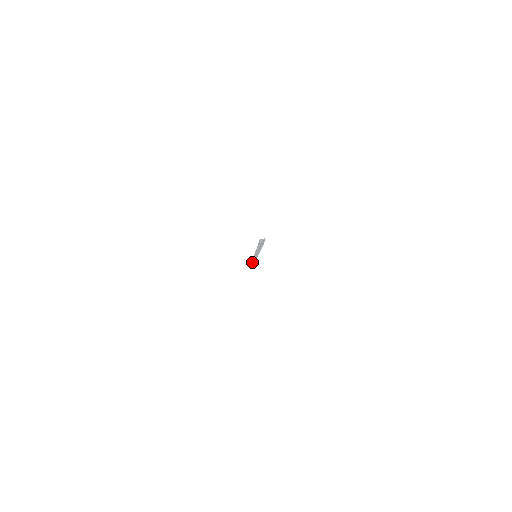
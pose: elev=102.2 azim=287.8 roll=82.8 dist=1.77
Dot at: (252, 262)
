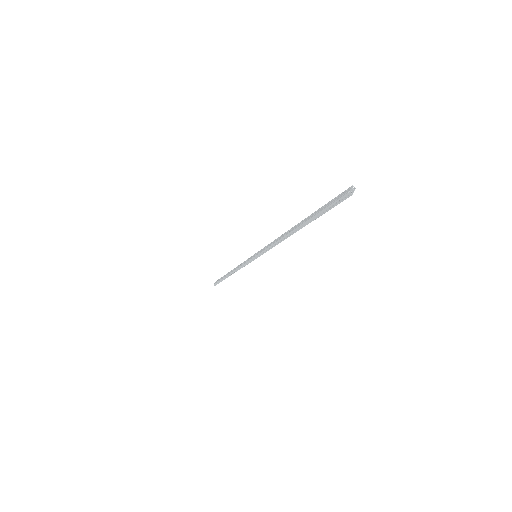
Dot at: (230, 275)
